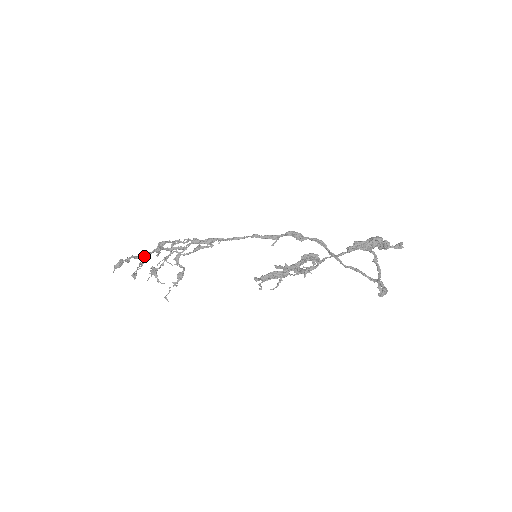
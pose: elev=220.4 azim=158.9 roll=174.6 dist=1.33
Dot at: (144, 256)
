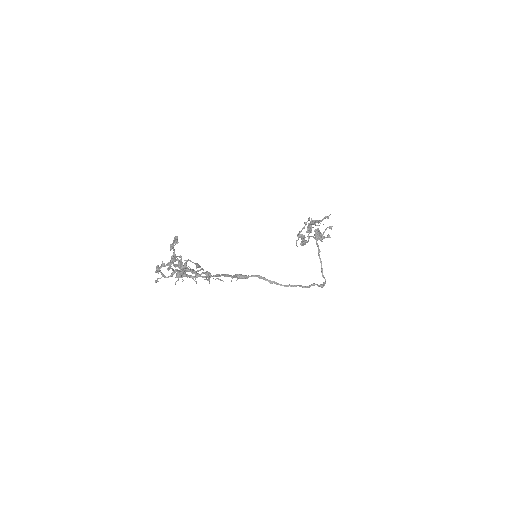
Dot at: (173, 254)
